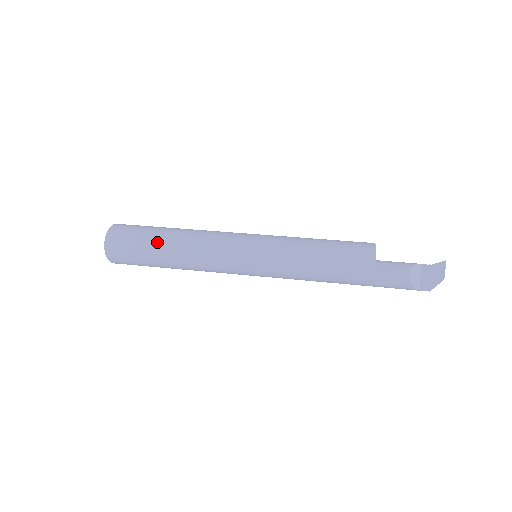
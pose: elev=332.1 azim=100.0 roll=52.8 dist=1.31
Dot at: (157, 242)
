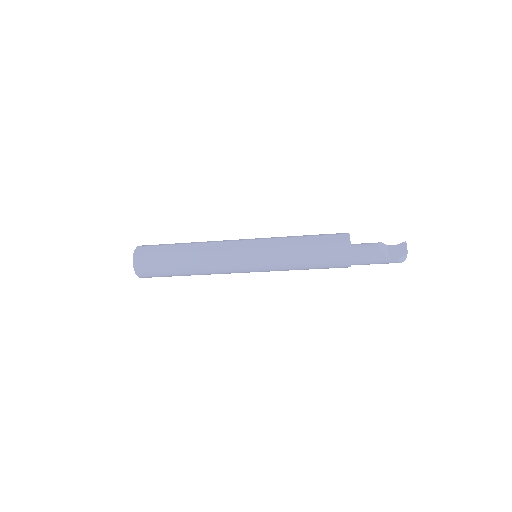
Dot at: (177, 247)
